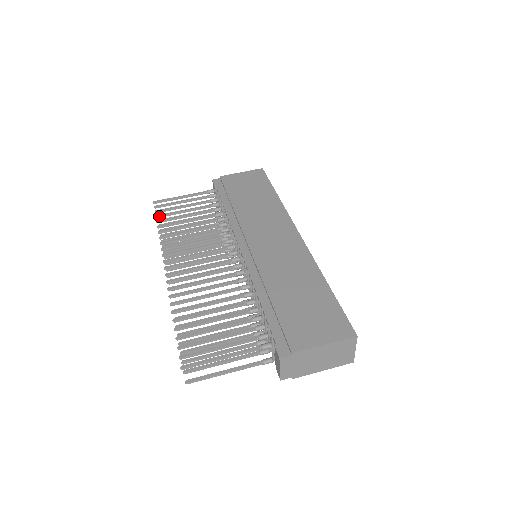
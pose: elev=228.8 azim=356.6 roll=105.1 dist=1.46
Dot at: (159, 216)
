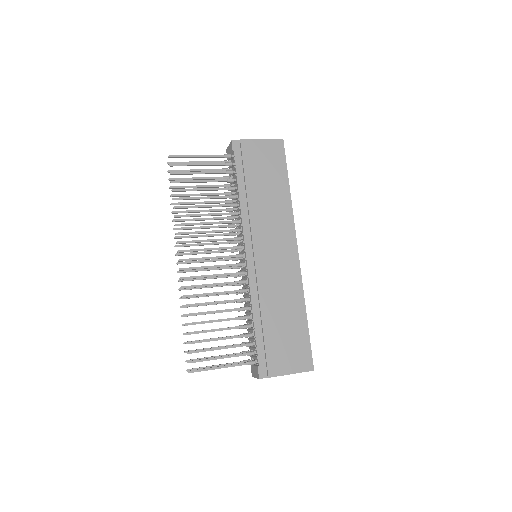
Dot at: (174, 182)
